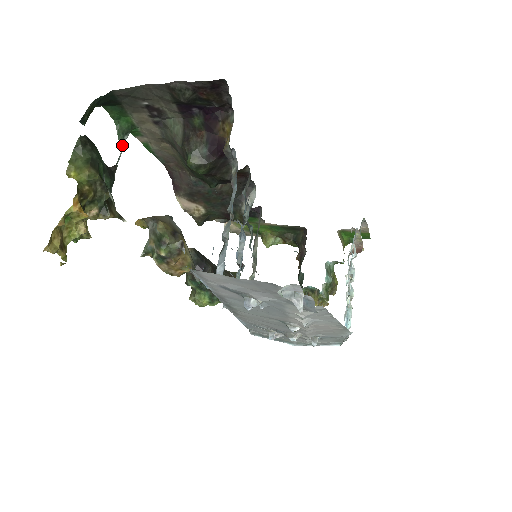
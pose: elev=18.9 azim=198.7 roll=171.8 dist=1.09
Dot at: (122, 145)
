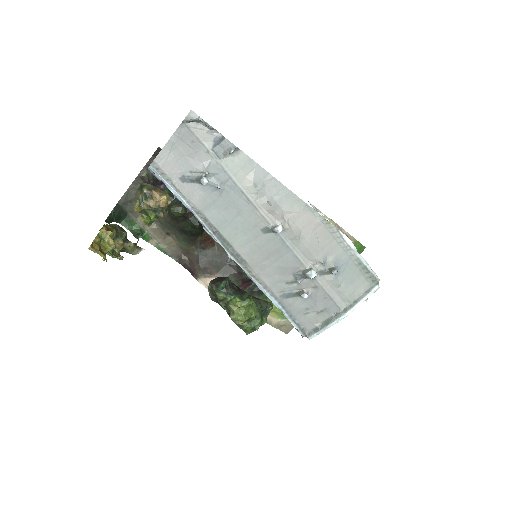
Dot at: (138, 239)
